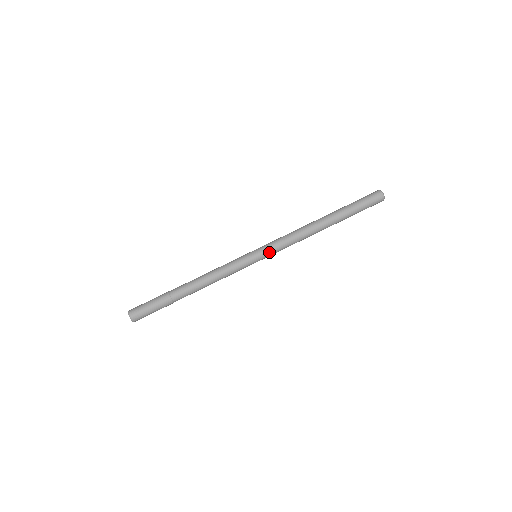
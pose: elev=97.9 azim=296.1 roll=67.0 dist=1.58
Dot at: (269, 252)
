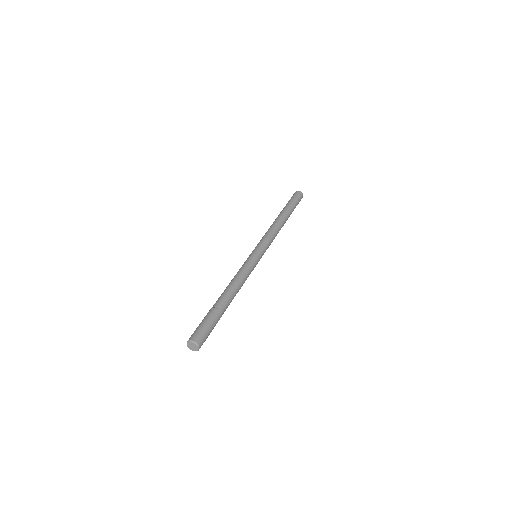
Dot at: (261, 245)
